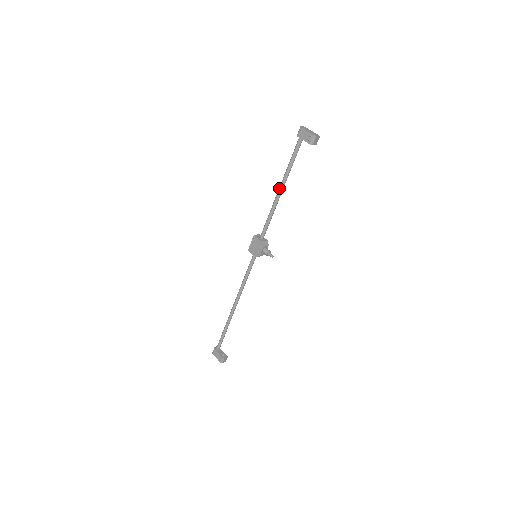
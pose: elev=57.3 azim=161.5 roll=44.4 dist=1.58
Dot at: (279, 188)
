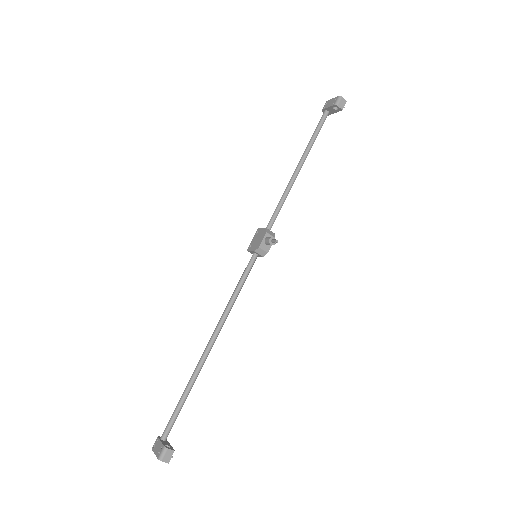
Dot at: (297, 165)
